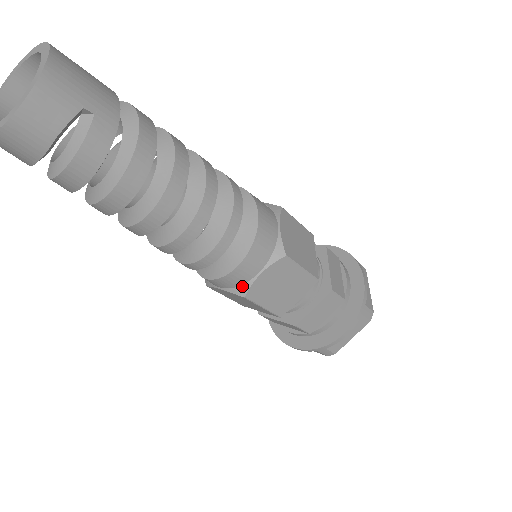
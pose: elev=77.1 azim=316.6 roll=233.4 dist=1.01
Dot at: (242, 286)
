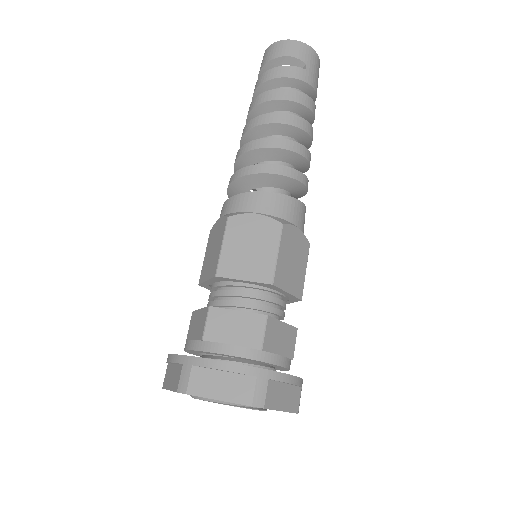
Dot at: (236, 213)
